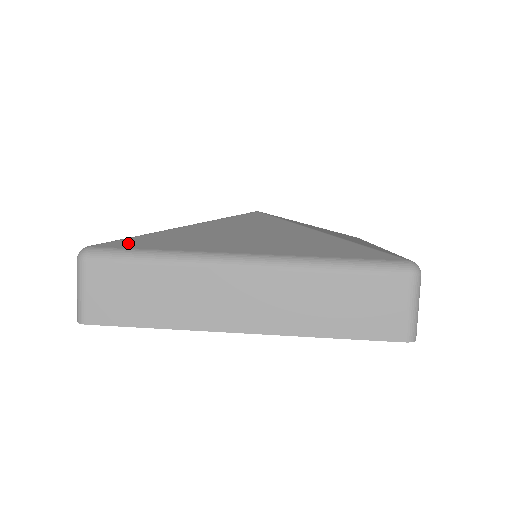
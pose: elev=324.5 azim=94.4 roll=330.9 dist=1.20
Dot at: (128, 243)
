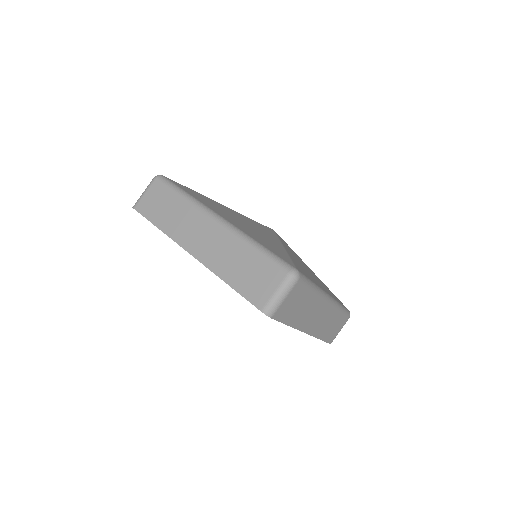
Dot at: (181, 185)
